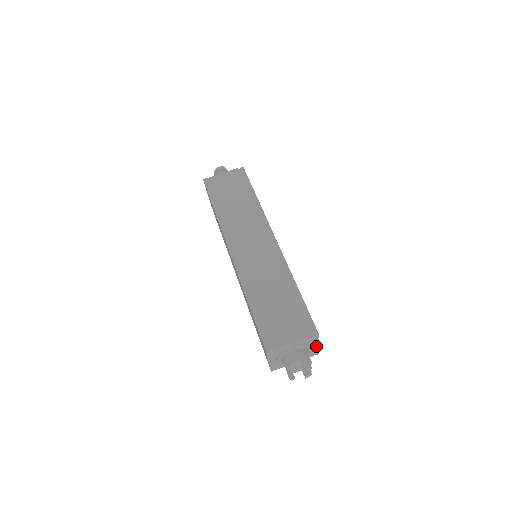
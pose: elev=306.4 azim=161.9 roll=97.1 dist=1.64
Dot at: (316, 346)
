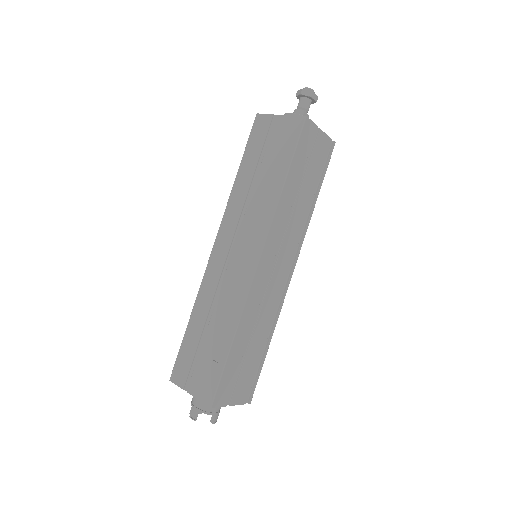
Dot at: occluded
